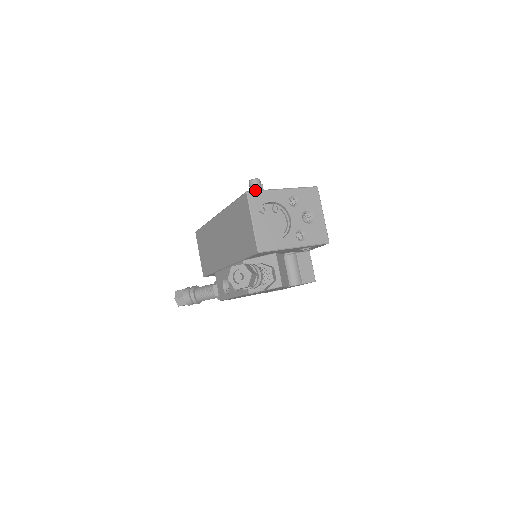
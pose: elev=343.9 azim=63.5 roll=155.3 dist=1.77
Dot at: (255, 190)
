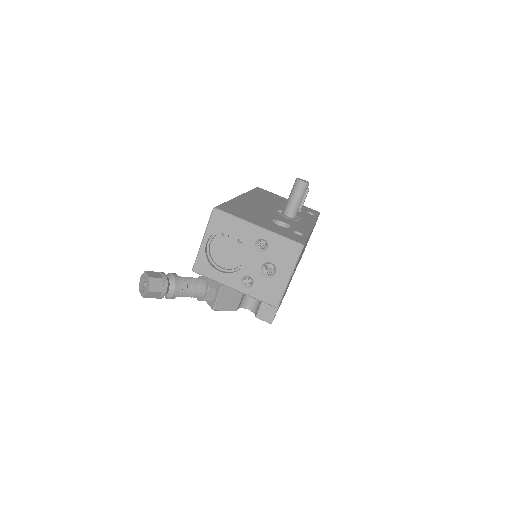
Dot at: (224, 211)
